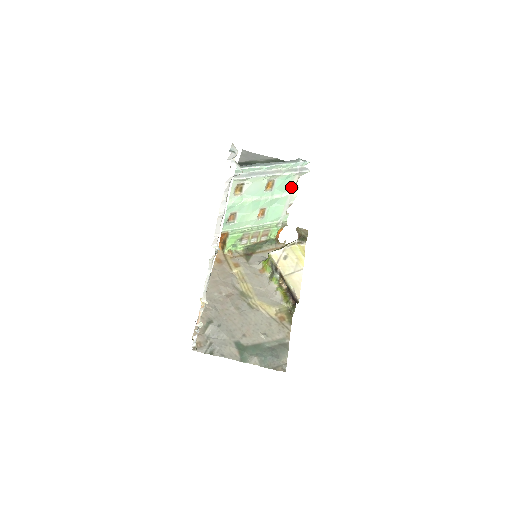
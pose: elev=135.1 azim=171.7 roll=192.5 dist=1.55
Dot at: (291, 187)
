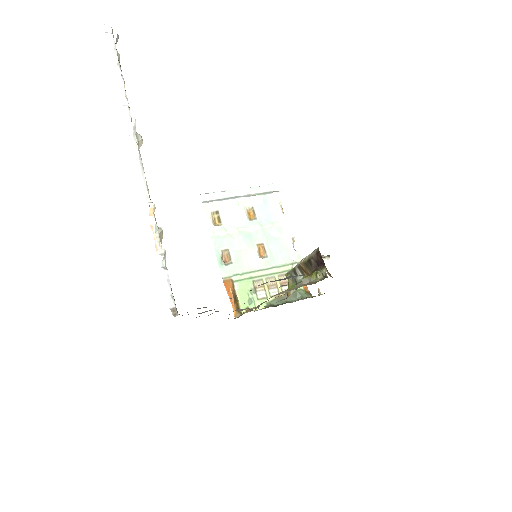
Dot at: (278, 214)
